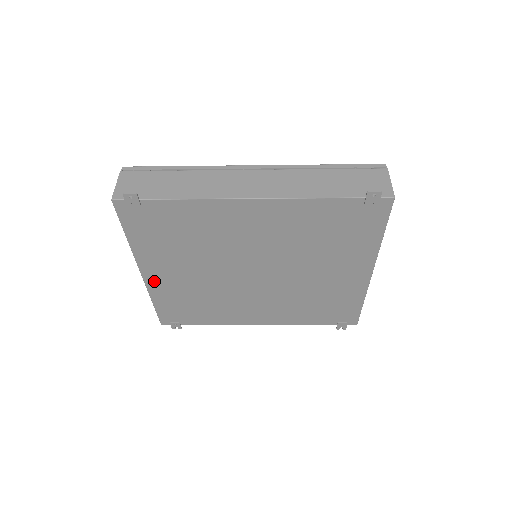
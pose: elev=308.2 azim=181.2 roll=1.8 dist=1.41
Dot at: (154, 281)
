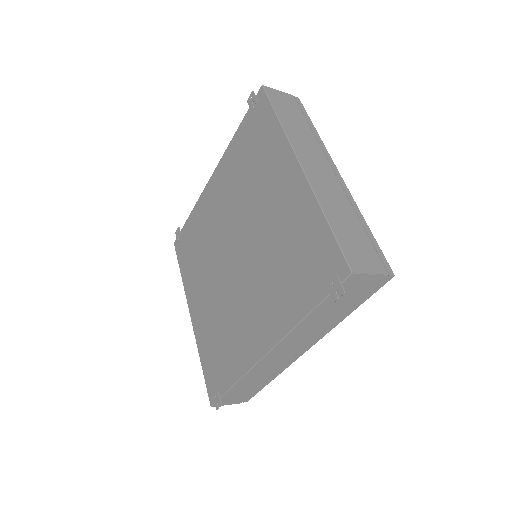
Dot at: (196, 321)
